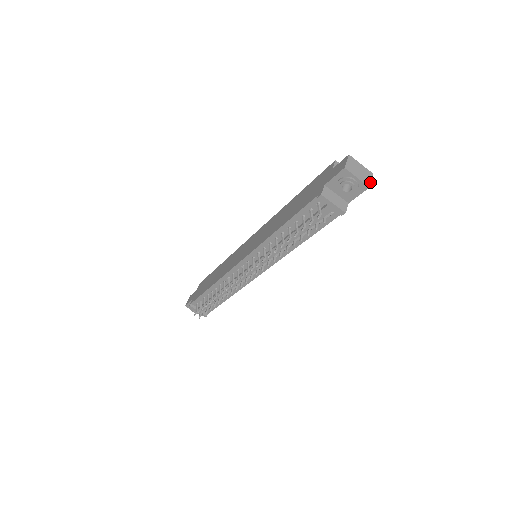
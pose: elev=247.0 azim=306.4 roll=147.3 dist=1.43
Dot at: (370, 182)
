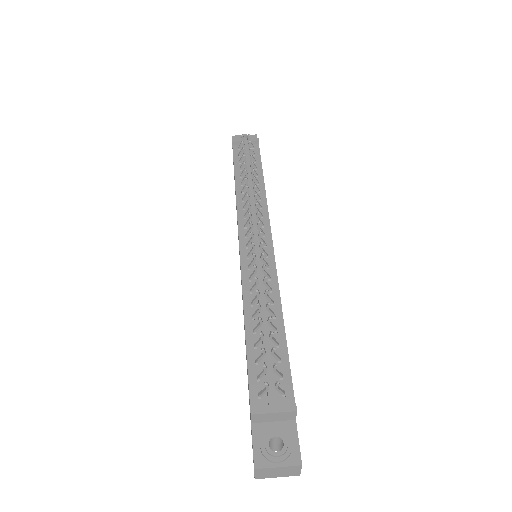
Dot at: occluded
